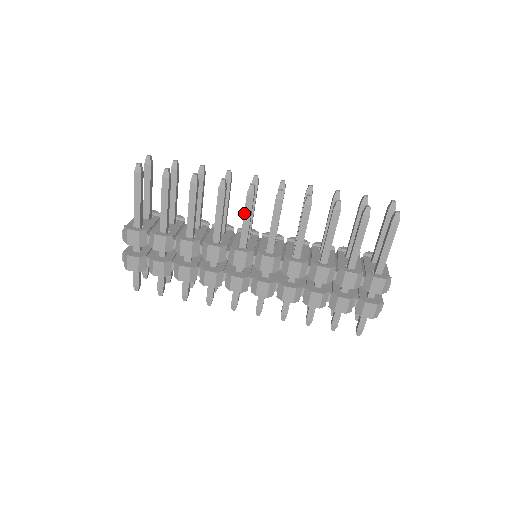
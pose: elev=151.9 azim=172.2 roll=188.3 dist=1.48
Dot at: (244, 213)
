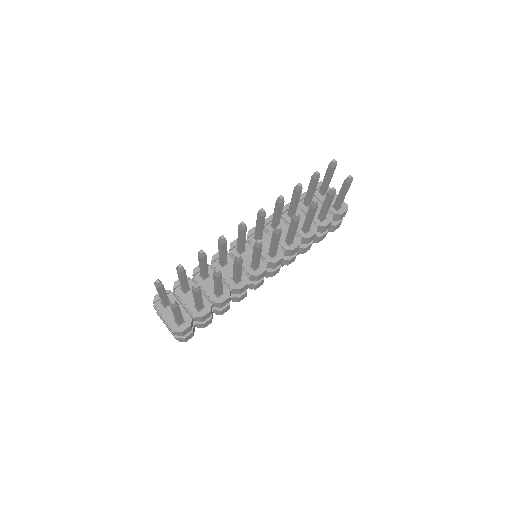
Dot at: (256, 256)
